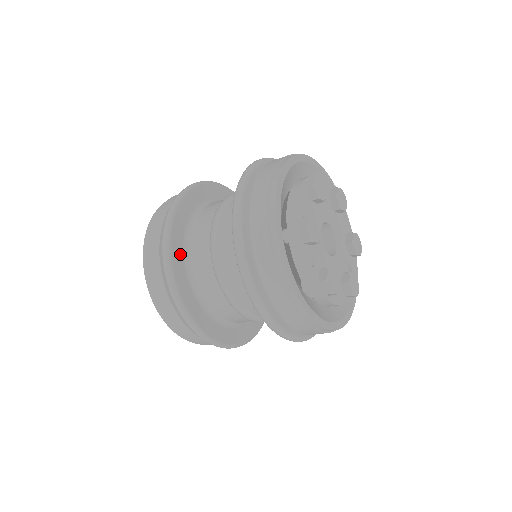
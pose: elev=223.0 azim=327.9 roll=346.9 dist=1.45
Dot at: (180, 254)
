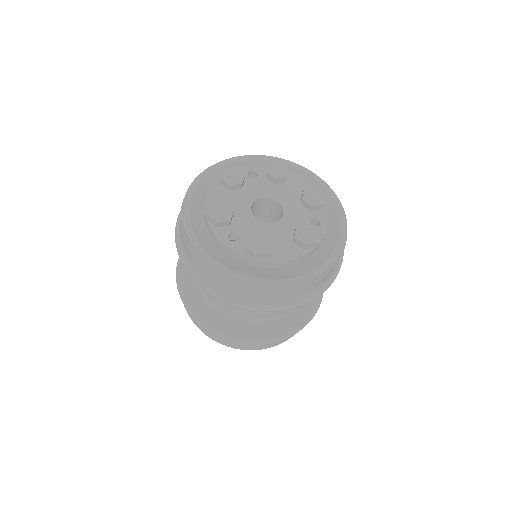
Dot at: (191, 284)
